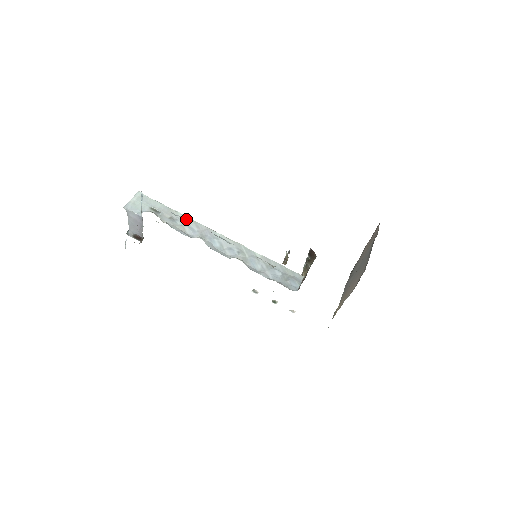
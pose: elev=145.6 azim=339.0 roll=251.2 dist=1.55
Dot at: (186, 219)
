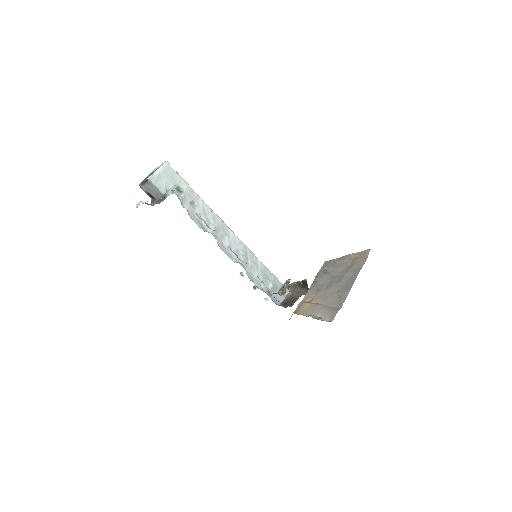
Dot at: (205, 207)
